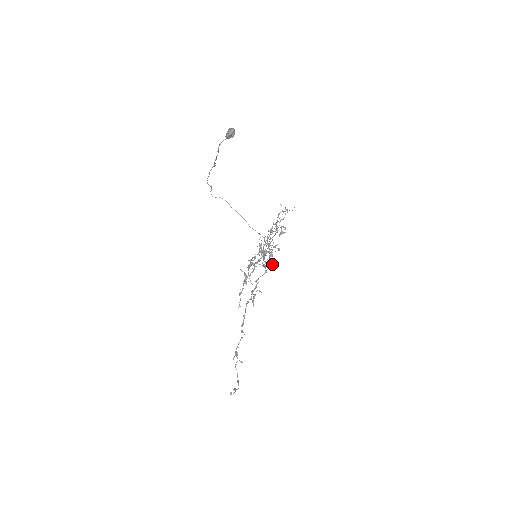
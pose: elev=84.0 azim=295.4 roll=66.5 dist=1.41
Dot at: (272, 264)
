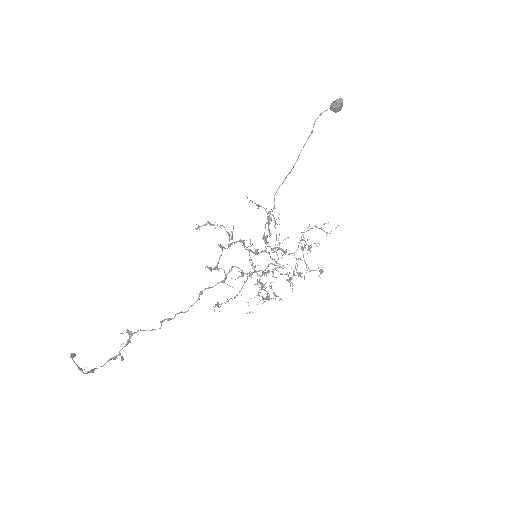
Dot at: occluded
